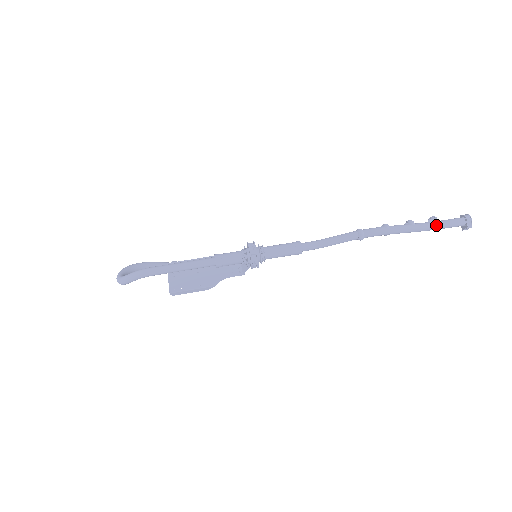
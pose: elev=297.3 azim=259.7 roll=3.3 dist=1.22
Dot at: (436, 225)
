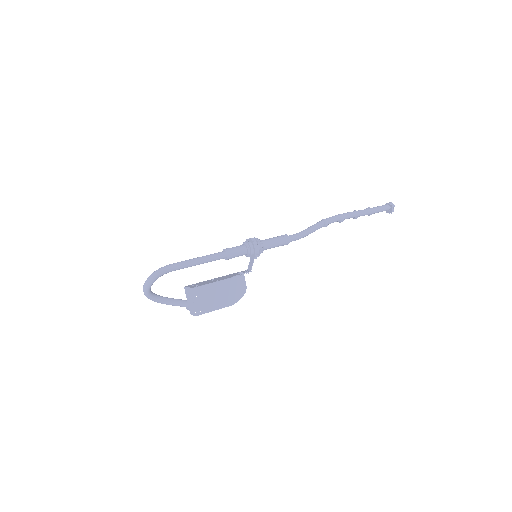
Dot at: (371, 208)
